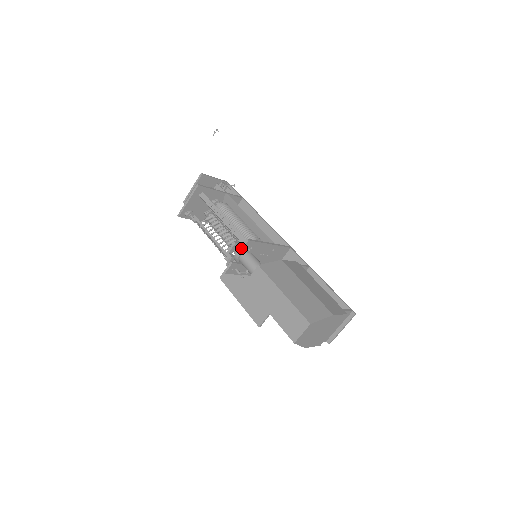
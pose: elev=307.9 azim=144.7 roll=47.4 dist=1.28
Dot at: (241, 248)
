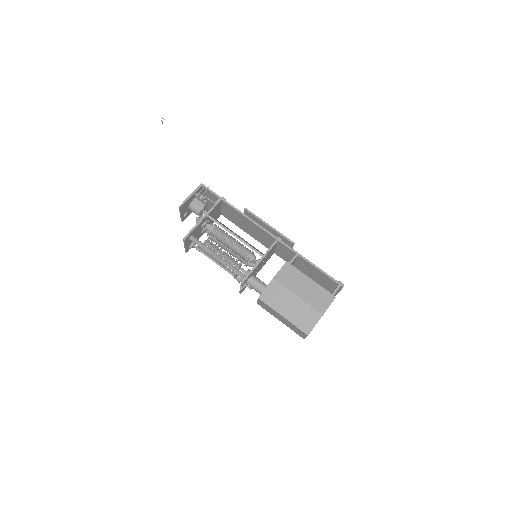
Dot at: (241, 286)
